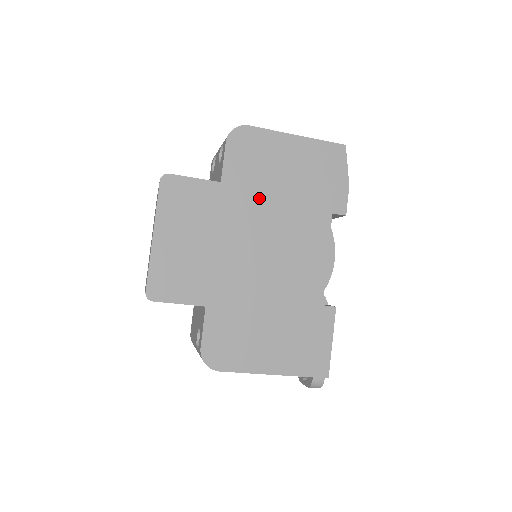
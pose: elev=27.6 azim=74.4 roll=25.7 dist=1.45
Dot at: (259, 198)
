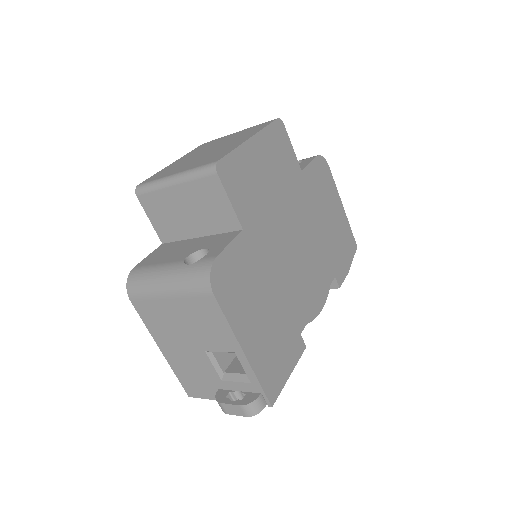
Dot at: (312, 210)
